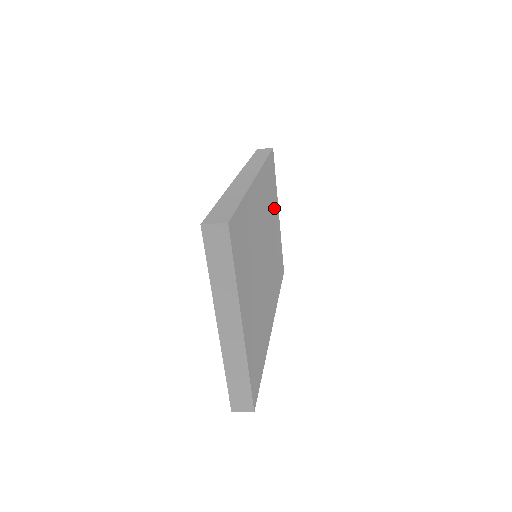
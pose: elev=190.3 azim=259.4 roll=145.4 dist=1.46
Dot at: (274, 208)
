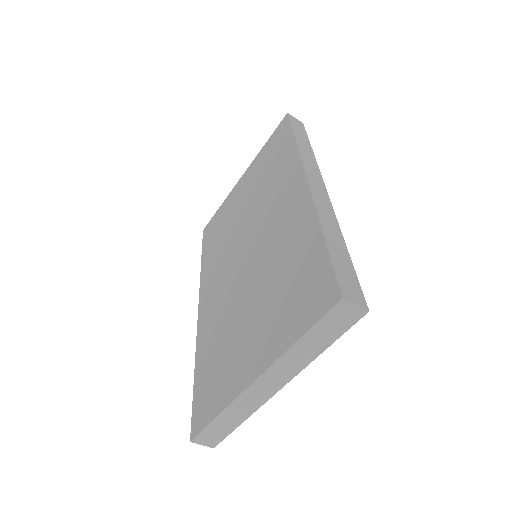
Dot at: occluded
